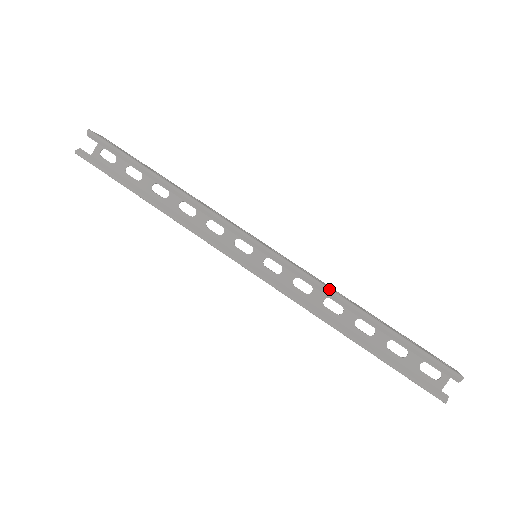
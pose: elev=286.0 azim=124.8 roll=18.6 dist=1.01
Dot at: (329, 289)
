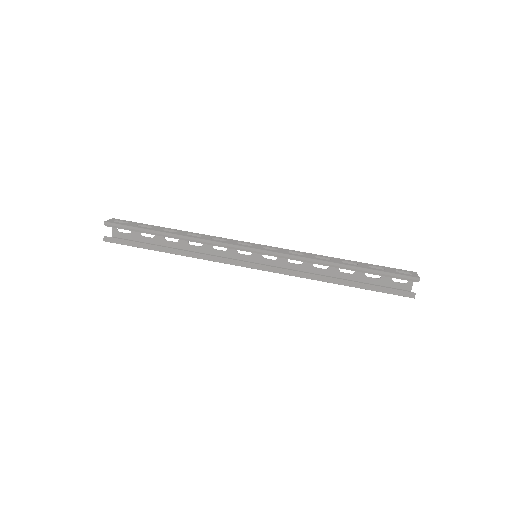
Dot at: (312, 260)
